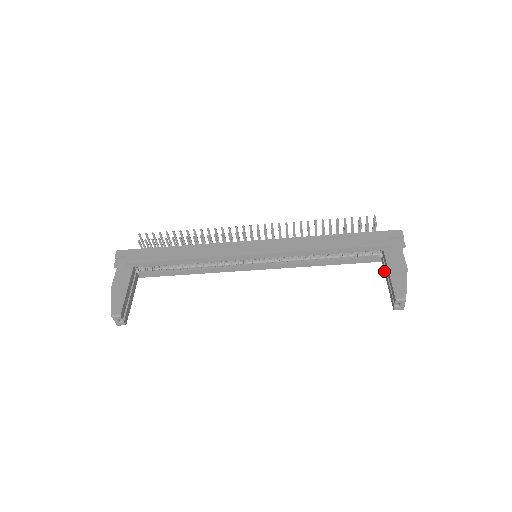
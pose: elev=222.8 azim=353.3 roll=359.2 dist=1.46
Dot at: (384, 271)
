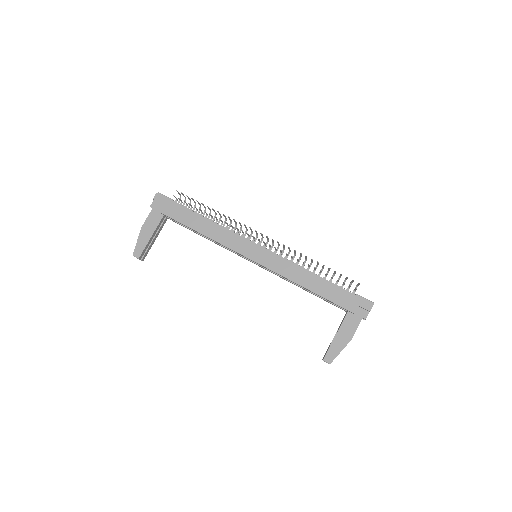
Dot at: (340, 324)
